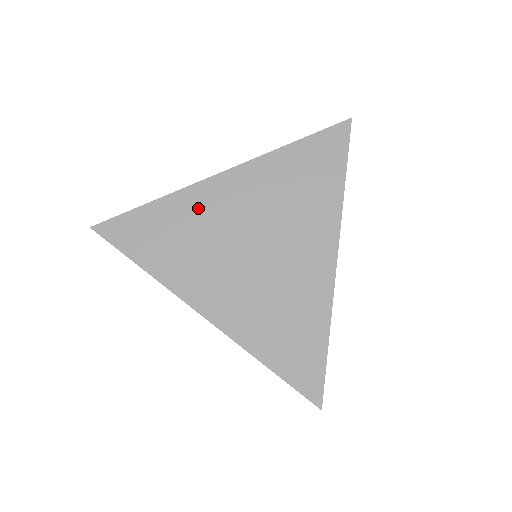
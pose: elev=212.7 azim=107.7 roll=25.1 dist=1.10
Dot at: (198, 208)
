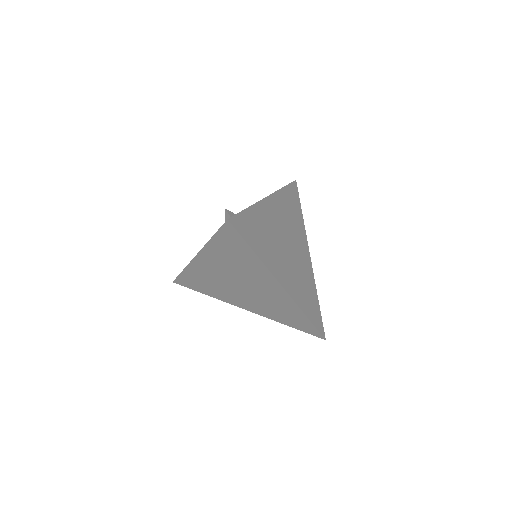
Dot at: (202, 272)
